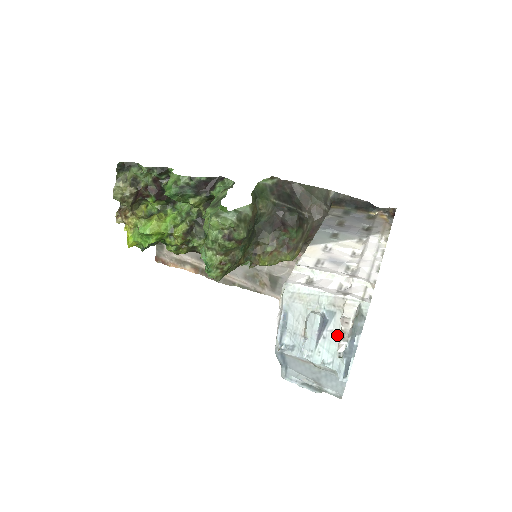
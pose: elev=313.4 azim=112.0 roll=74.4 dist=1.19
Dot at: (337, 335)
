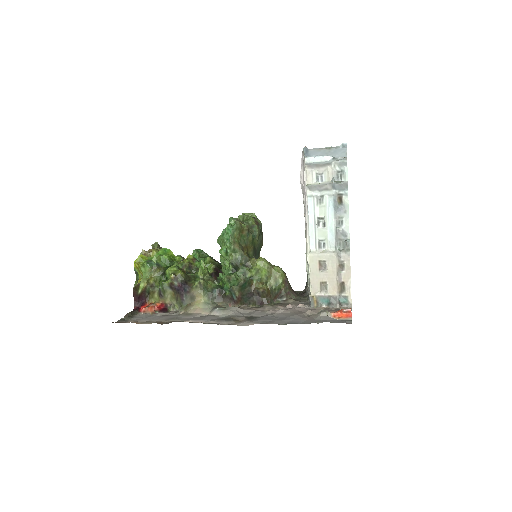
Dot at: occluded
